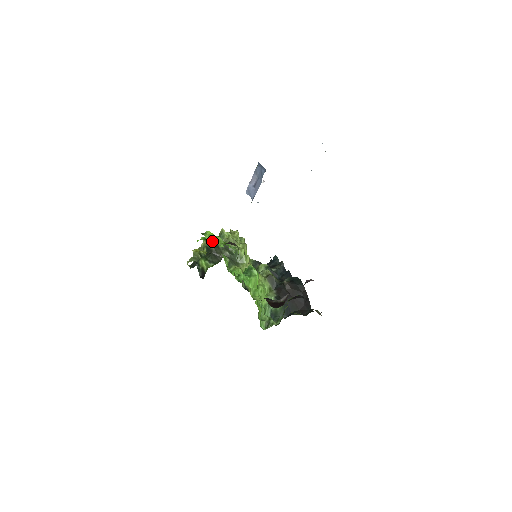
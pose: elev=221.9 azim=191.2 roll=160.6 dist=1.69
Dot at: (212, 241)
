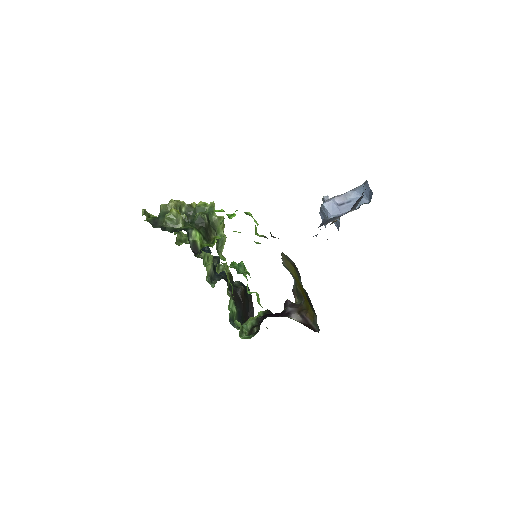
Dot at: occluded
